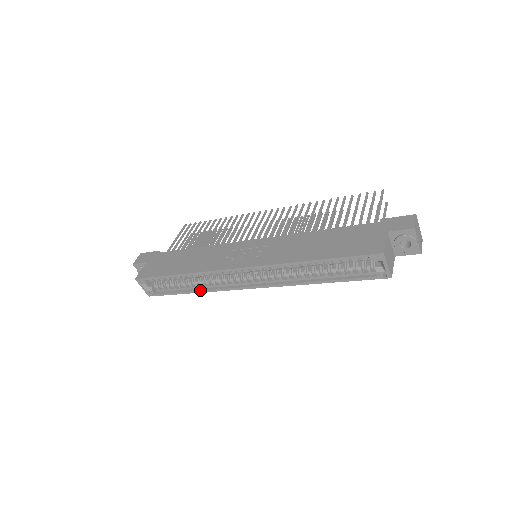
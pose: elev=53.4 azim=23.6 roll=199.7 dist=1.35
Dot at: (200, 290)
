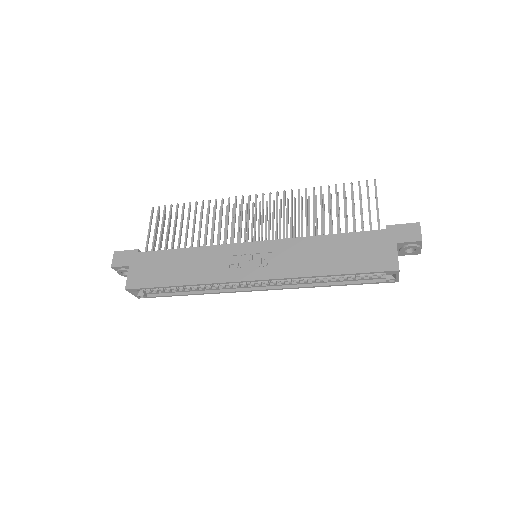
Dot at: (201, 293)
